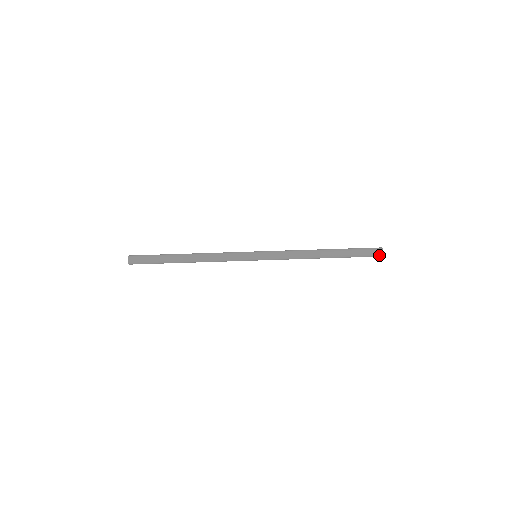
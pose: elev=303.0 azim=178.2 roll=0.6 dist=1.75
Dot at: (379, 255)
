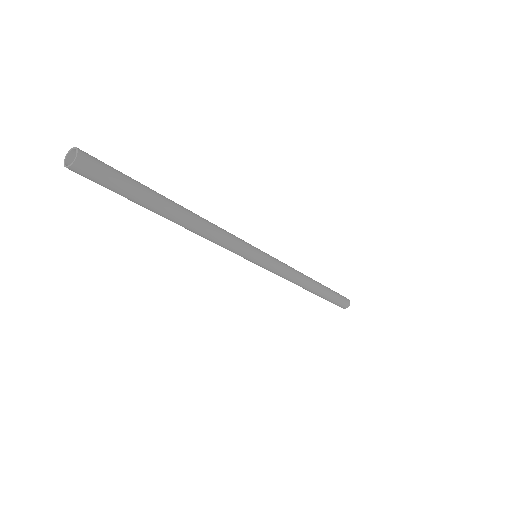
Dot at: (347, 305)
